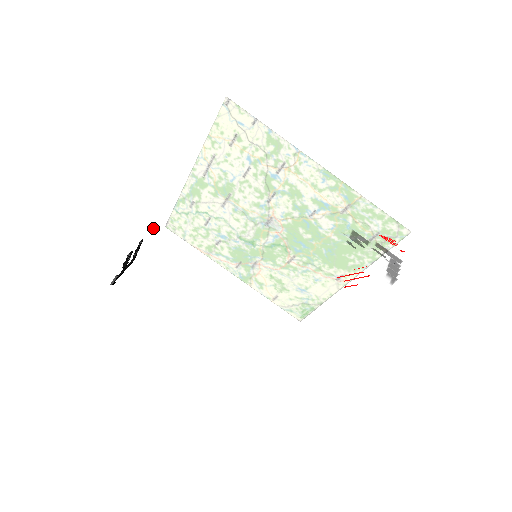
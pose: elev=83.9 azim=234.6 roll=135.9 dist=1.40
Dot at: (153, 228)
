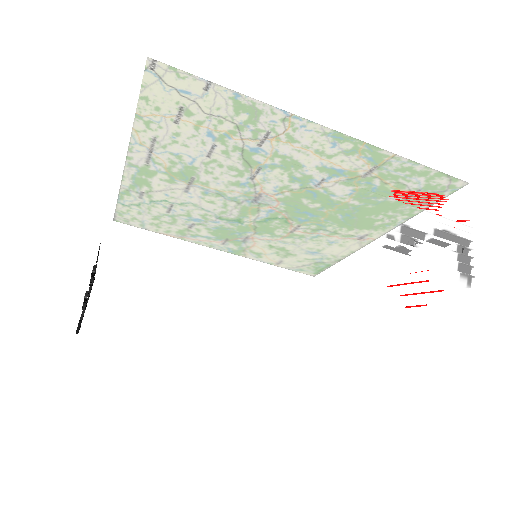
Dot at: (104, 261)
